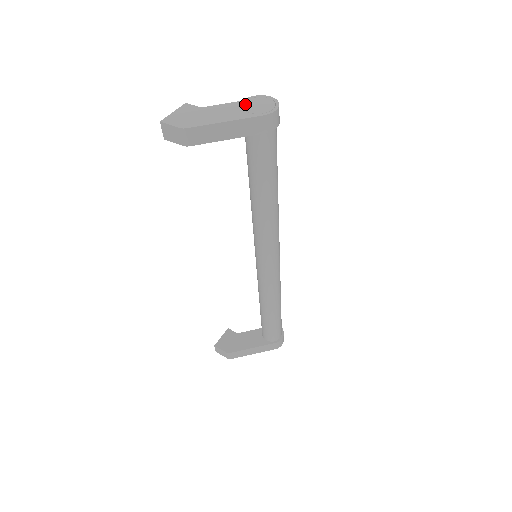
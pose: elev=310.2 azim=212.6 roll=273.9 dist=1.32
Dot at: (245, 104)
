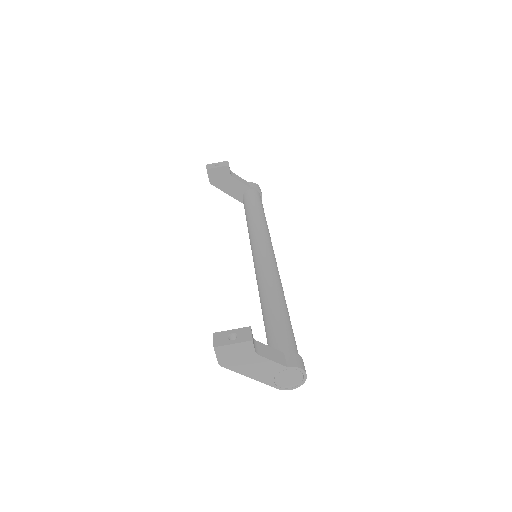
Dot at: (283, 372)
